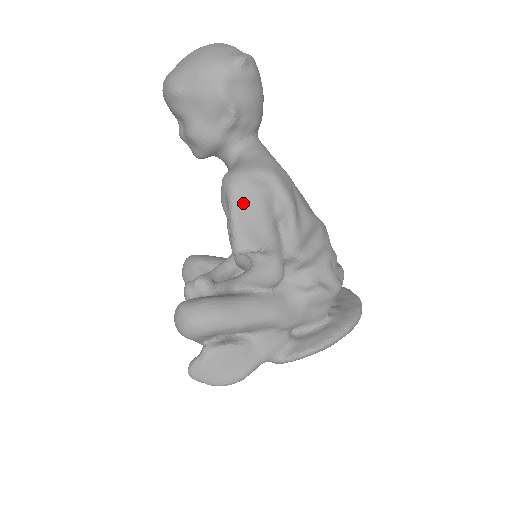
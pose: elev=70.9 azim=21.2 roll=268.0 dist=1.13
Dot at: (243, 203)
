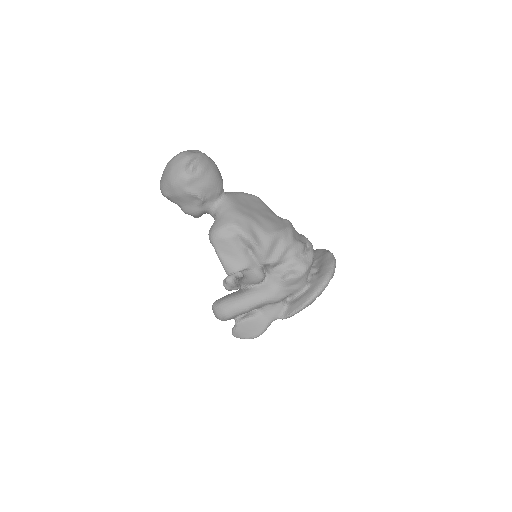
Dot at: (221, 248)
